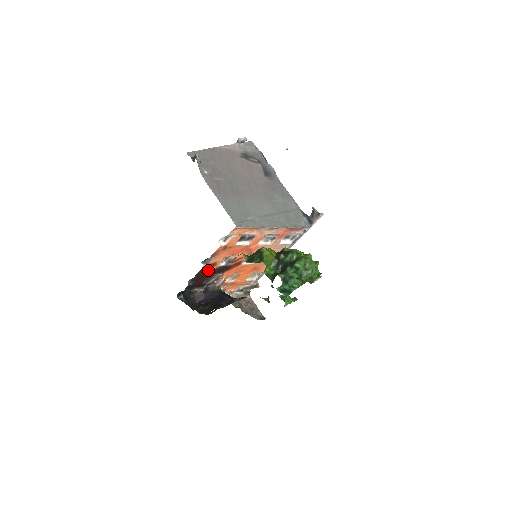
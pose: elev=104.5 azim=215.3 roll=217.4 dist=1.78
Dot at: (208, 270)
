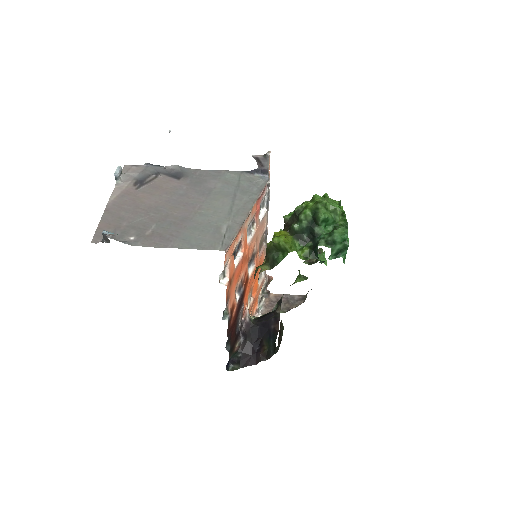
Dot at: (232, 318)
